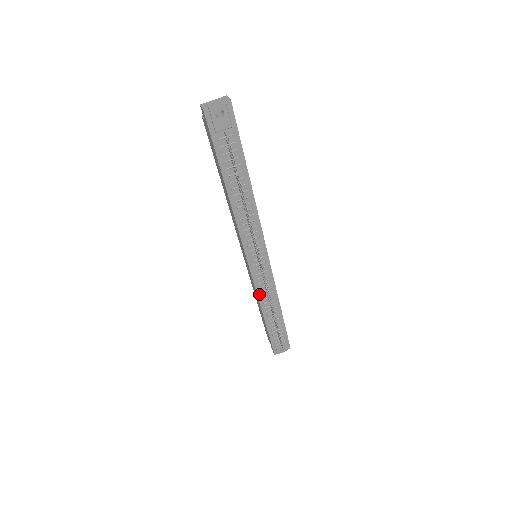
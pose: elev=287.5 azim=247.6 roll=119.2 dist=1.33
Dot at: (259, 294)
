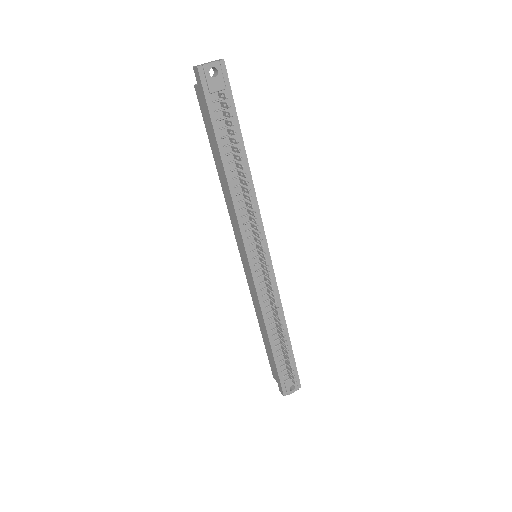
Dot at: (262, 306)
